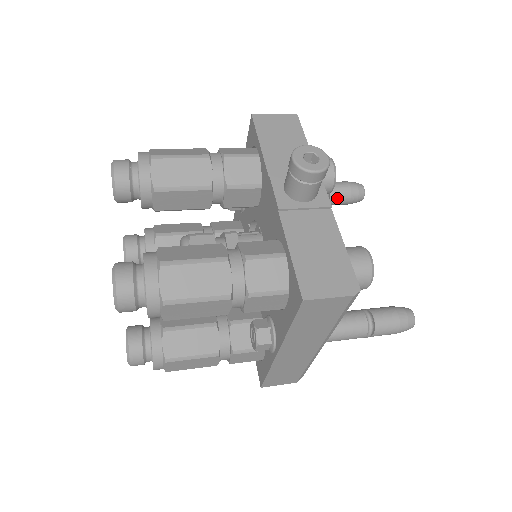
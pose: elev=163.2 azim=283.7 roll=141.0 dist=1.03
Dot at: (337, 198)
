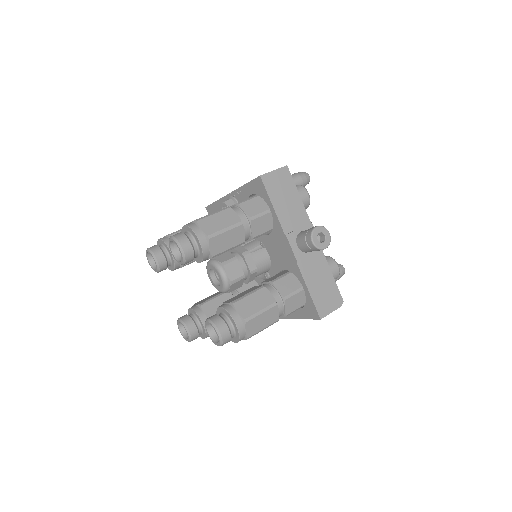
Dot at: occluded
